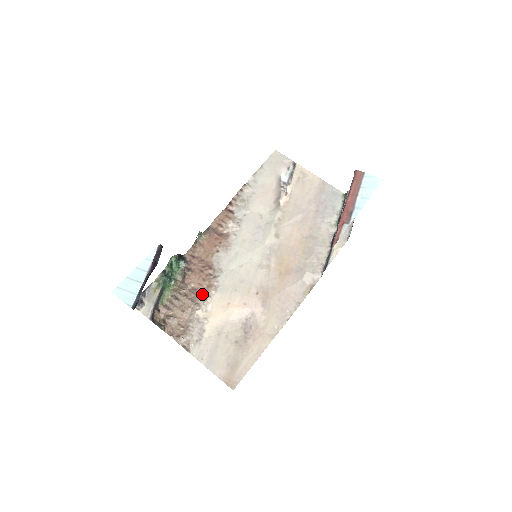
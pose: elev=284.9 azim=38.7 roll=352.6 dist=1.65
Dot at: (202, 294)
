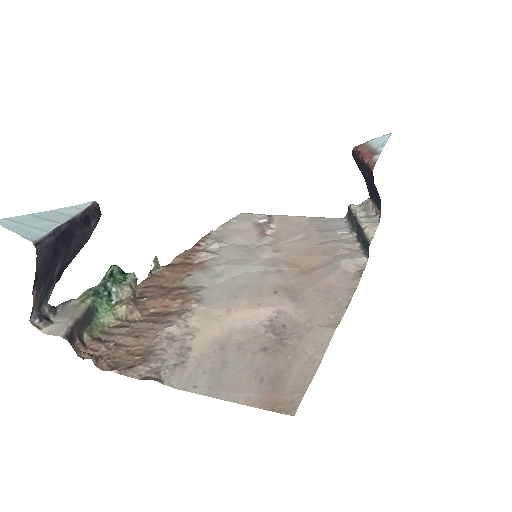
Dot at: (173, 312)
